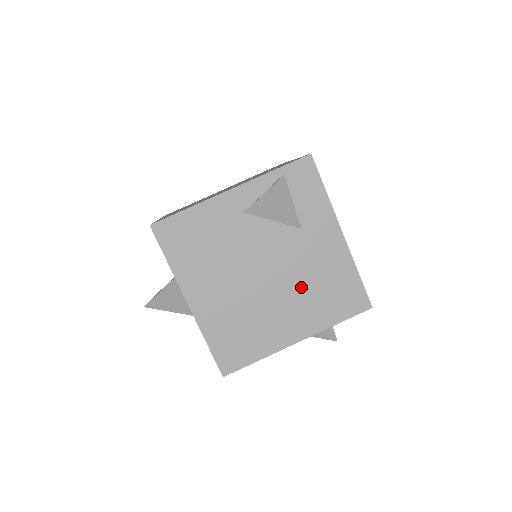
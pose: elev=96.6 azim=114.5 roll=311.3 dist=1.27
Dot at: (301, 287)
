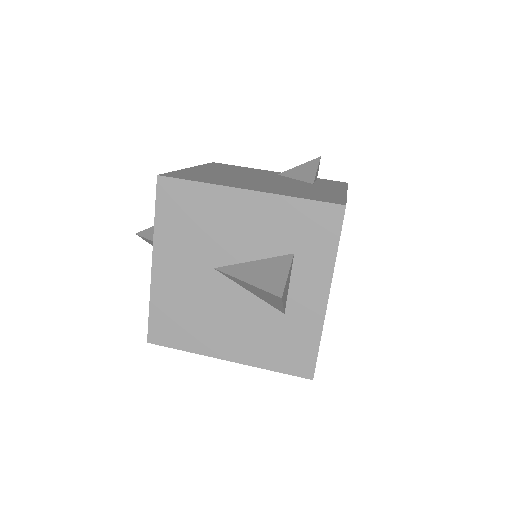
Dot at: (285, 187)
